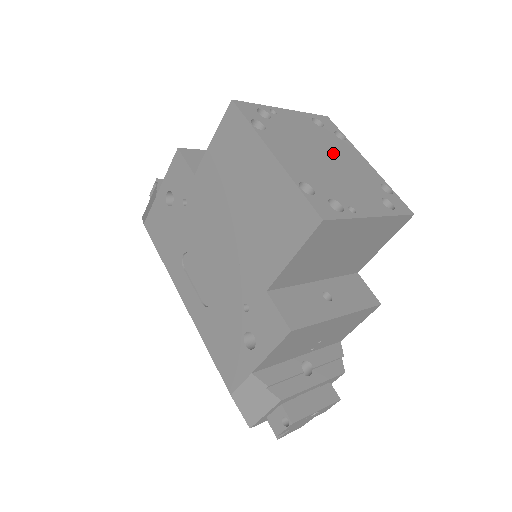
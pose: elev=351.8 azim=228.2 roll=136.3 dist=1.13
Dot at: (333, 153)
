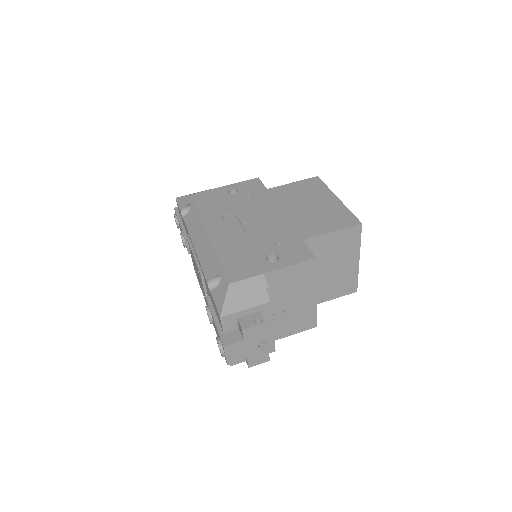
Dot at: occluded
